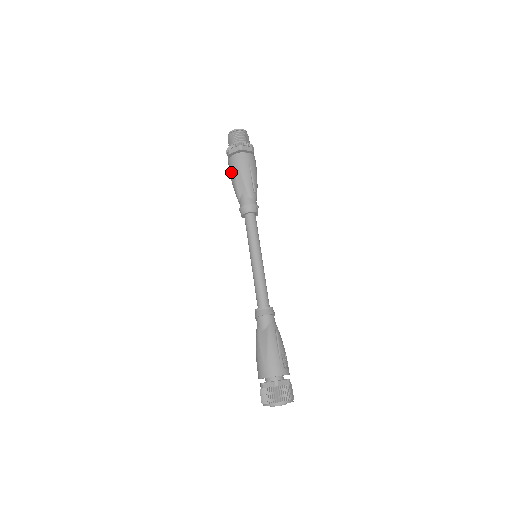
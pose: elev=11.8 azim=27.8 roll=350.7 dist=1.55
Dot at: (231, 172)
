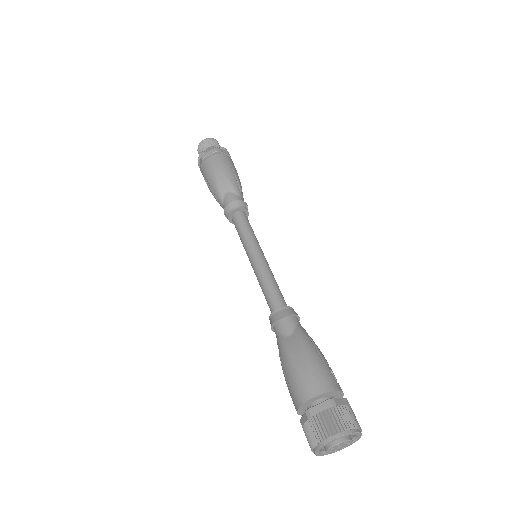
Dot at: (208, 174)
